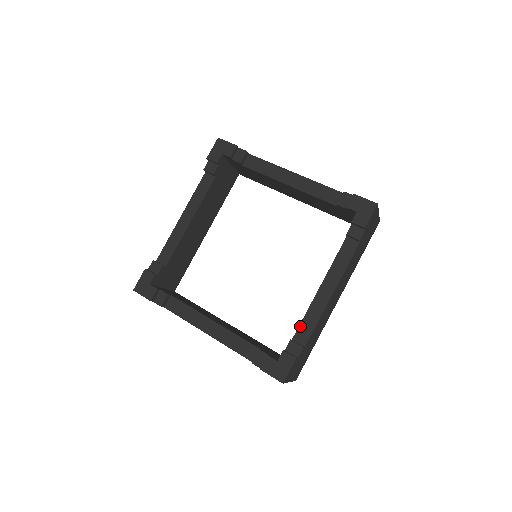
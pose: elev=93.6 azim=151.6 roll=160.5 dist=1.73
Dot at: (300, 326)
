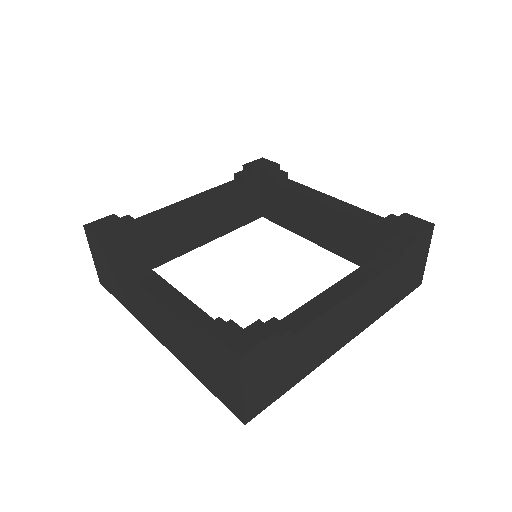
Dot at: (293, 313)
